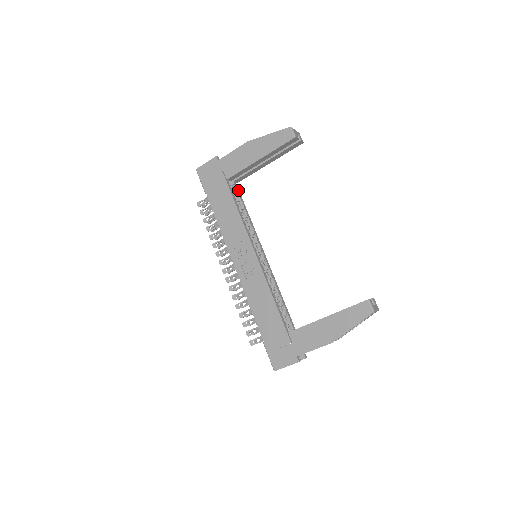
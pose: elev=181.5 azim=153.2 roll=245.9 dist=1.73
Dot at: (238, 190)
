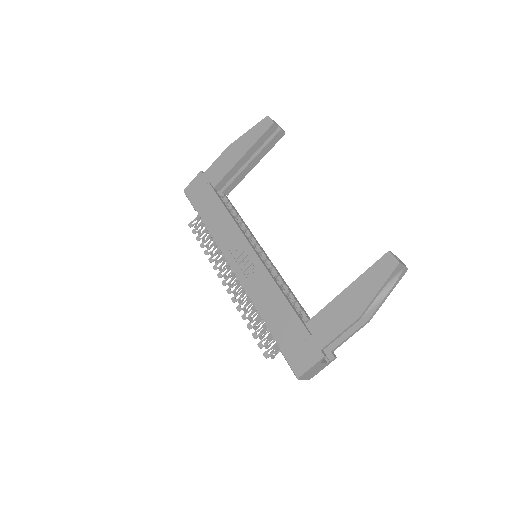
Dot at: (229, 201)
